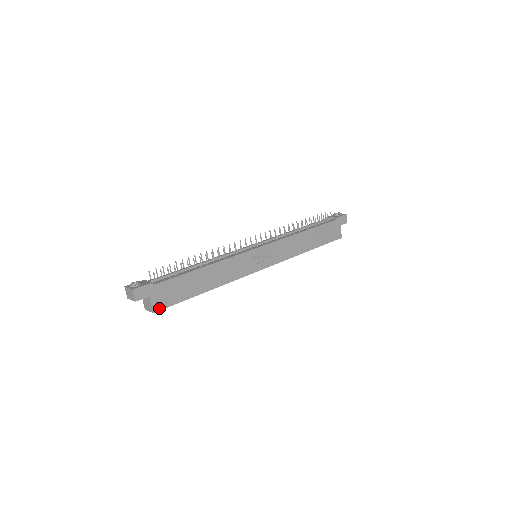
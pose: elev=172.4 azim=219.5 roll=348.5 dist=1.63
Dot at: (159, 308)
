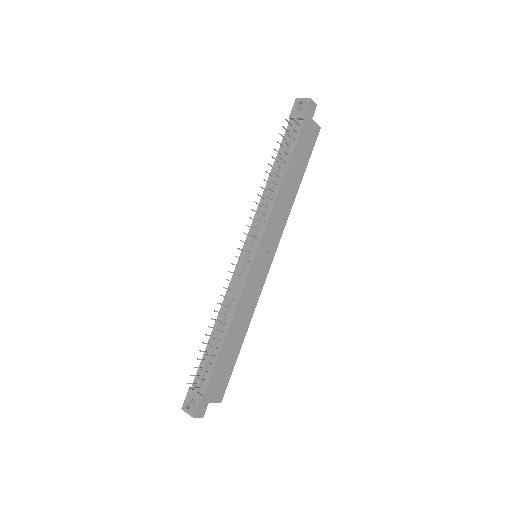
Dot at: (222, 396)
